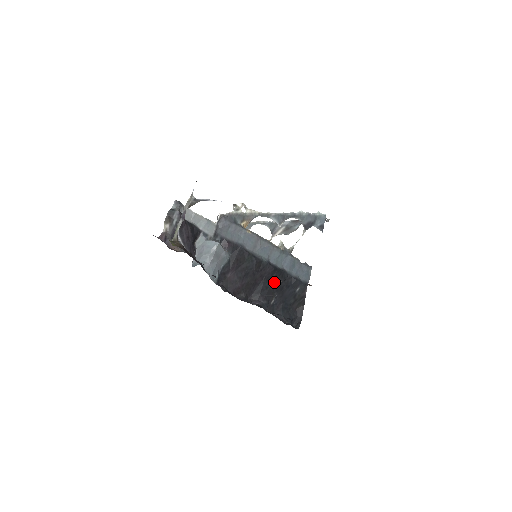
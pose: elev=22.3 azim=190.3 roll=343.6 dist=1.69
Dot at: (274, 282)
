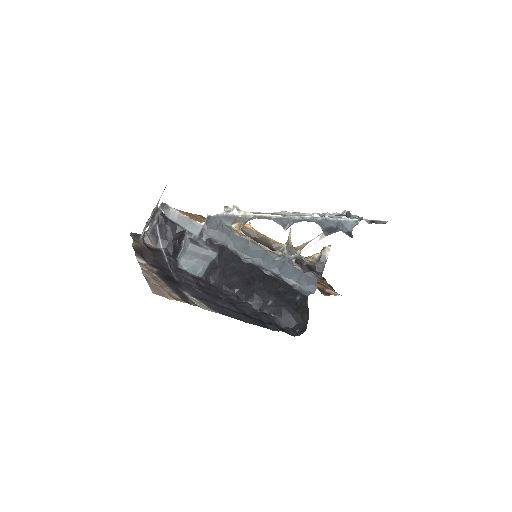
Dot at: (268, 285)
